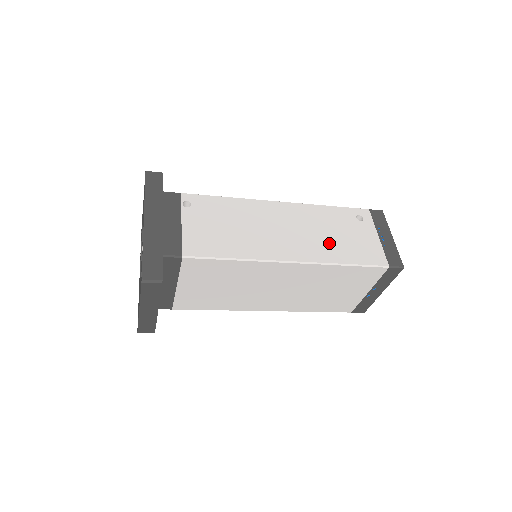
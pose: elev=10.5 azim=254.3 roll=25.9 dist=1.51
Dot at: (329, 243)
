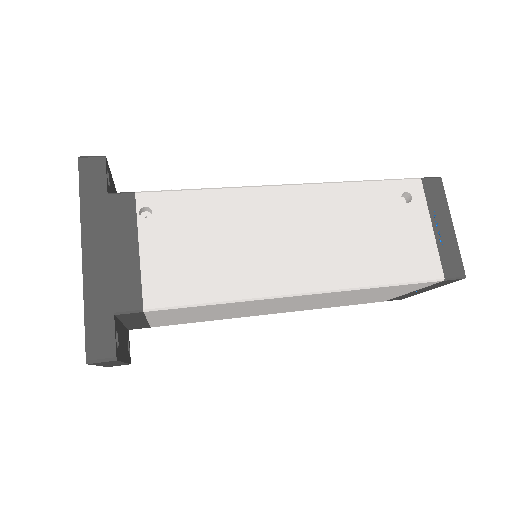
Dot at: (359, 251)
